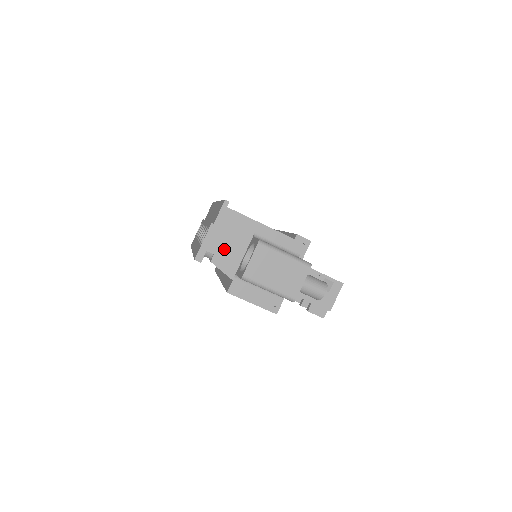
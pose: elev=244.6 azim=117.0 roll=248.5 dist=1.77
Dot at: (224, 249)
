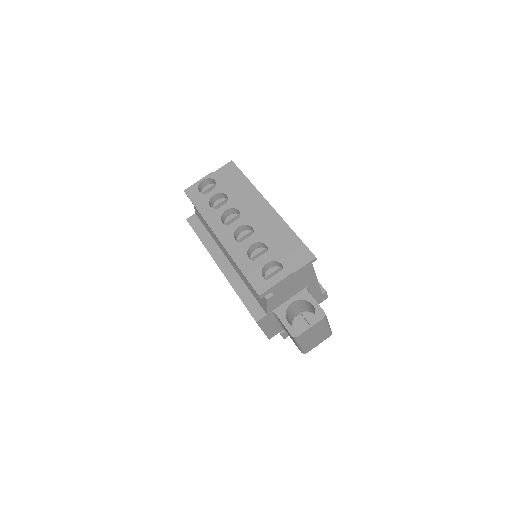
Dot at: (283, 292)
